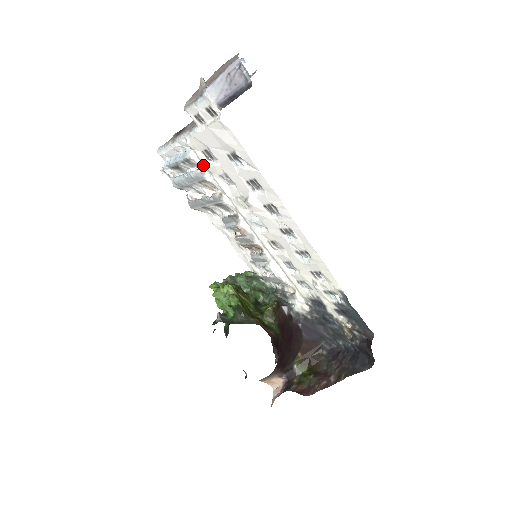
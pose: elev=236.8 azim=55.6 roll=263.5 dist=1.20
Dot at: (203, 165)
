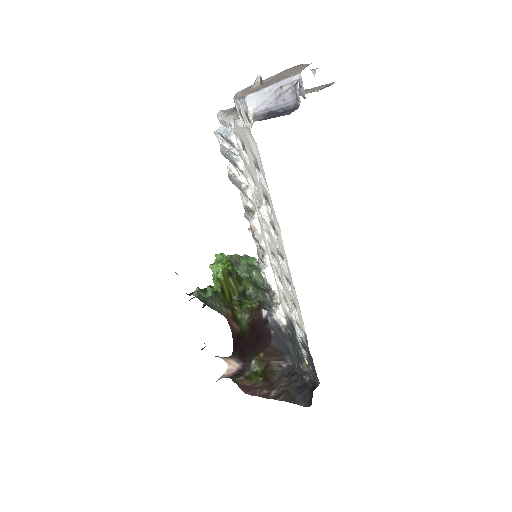
Dot at: (240, 153)
